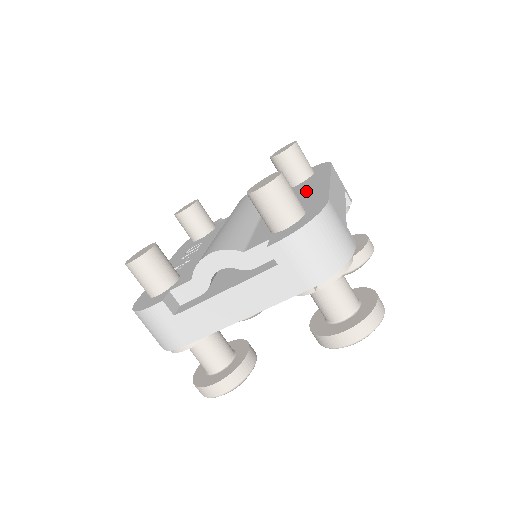
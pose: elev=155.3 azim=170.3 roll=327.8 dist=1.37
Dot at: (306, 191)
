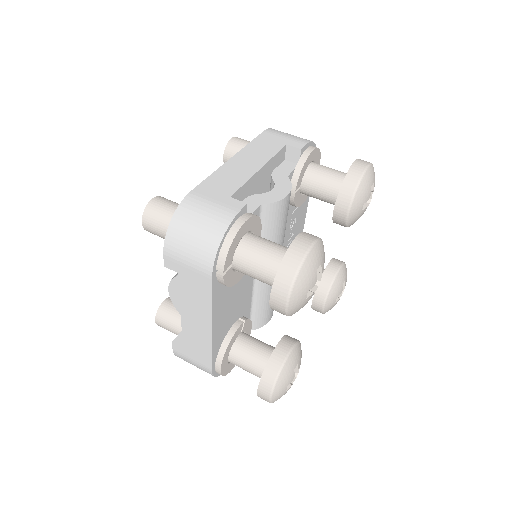
Dot at: occluded
